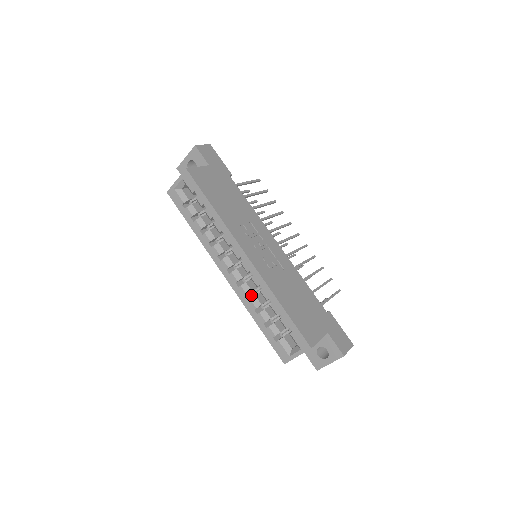
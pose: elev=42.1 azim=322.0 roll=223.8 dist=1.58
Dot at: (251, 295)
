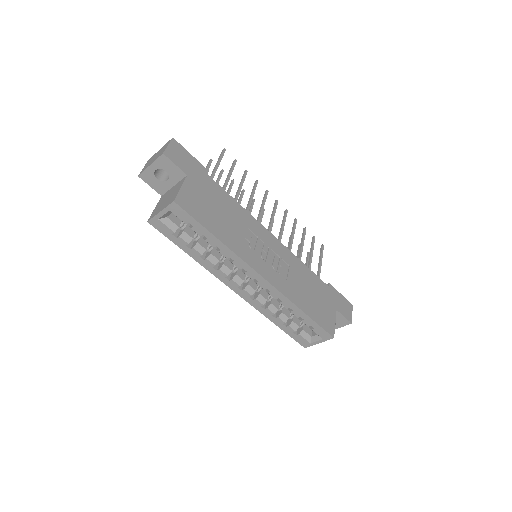
Dot at: occluded
